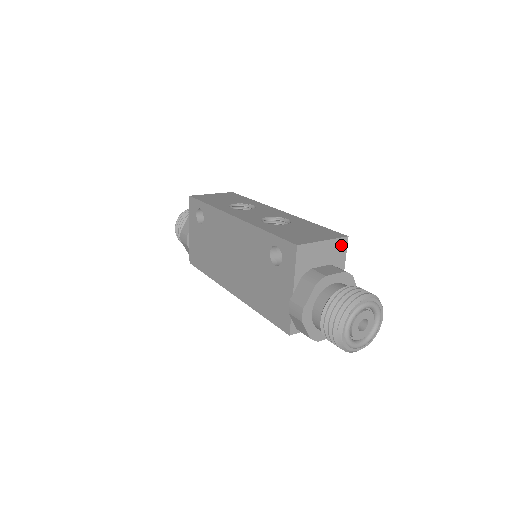
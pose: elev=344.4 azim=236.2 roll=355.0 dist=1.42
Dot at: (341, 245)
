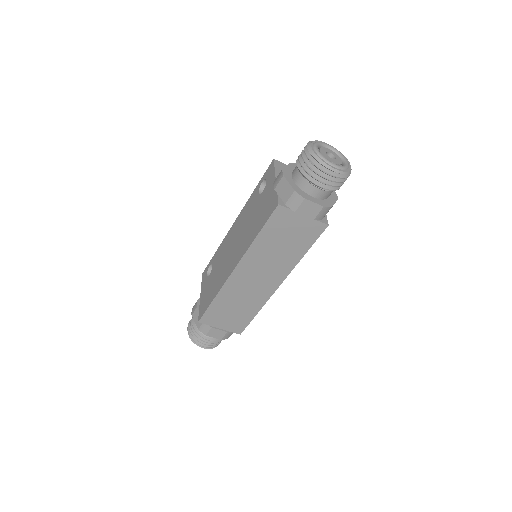
Dot at: occluded
